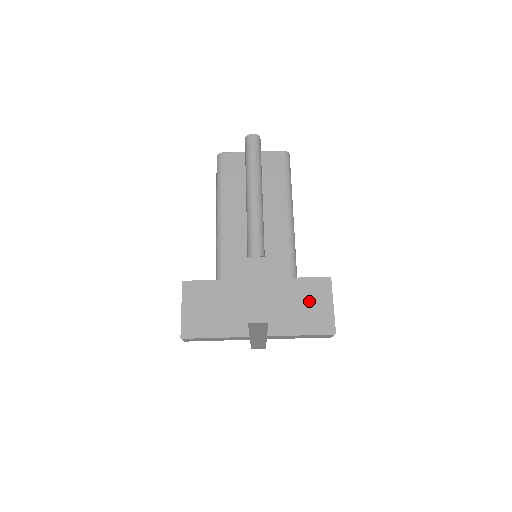
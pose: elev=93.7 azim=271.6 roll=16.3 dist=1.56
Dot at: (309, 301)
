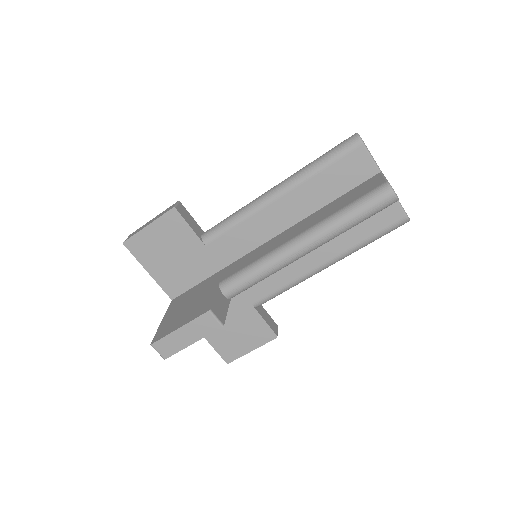
Dot at: (241, 331)
